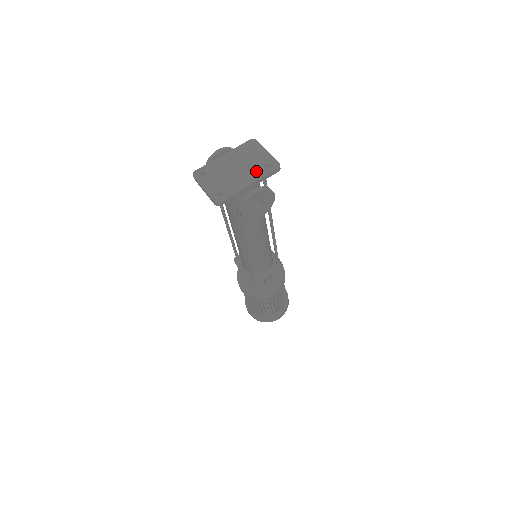
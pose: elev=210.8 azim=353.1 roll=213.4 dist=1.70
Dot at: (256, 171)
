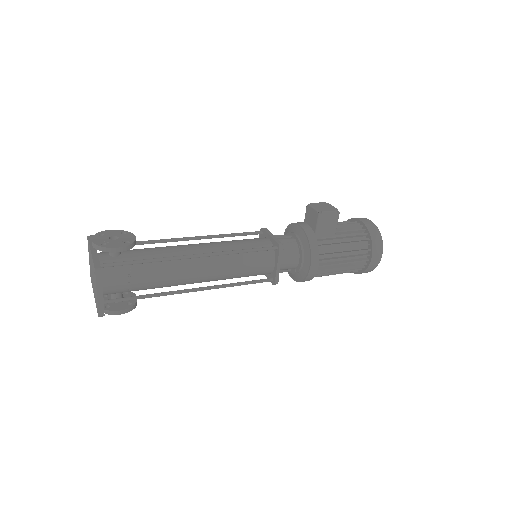
Dot at: (95, 296)
